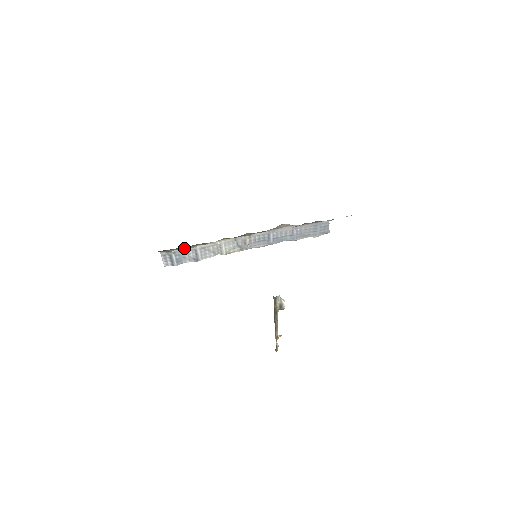
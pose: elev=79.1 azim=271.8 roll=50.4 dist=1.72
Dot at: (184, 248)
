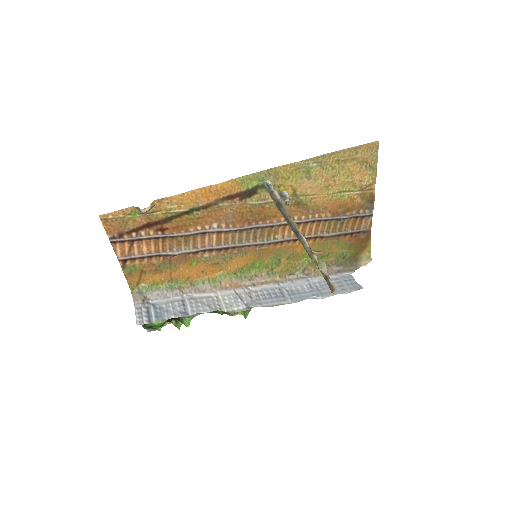
Dot at: (167, 298)
